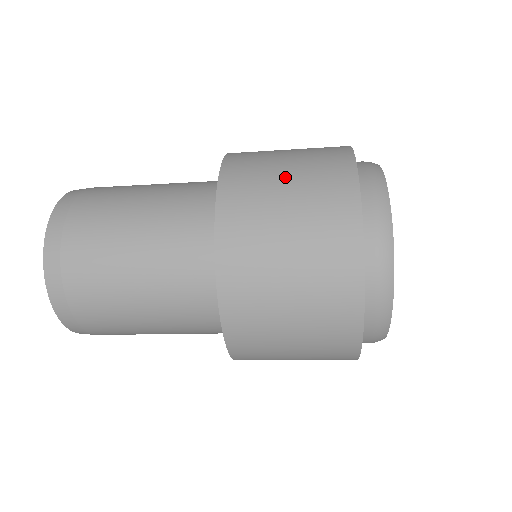
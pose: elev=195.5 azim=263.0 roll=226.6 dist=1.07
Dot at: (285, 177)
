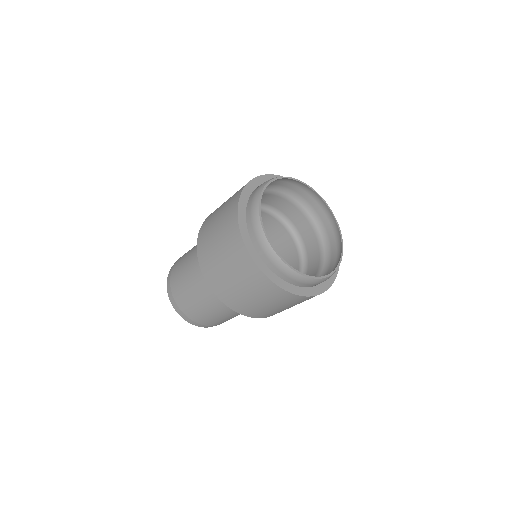
Dot at: (217, 219)
